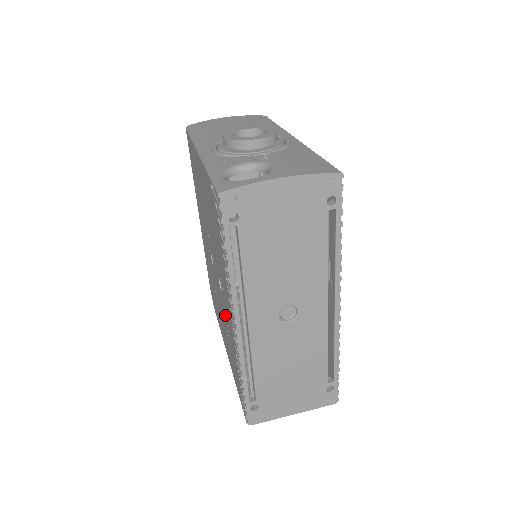
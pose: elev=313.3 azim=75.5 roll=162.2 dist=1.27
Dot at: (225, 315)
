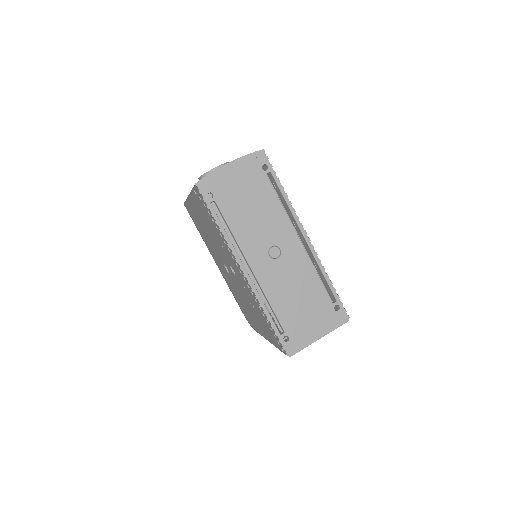
Dot at: (244, 291)
